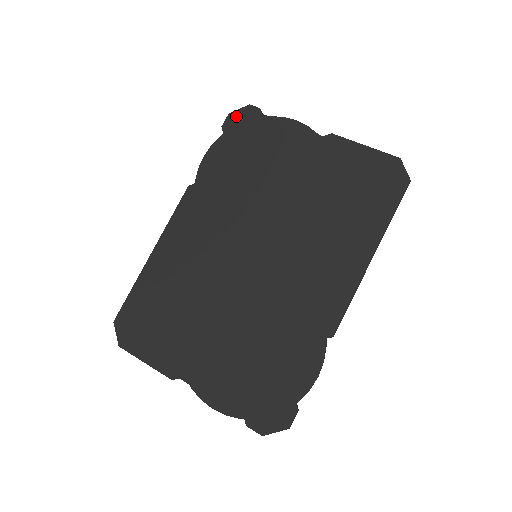
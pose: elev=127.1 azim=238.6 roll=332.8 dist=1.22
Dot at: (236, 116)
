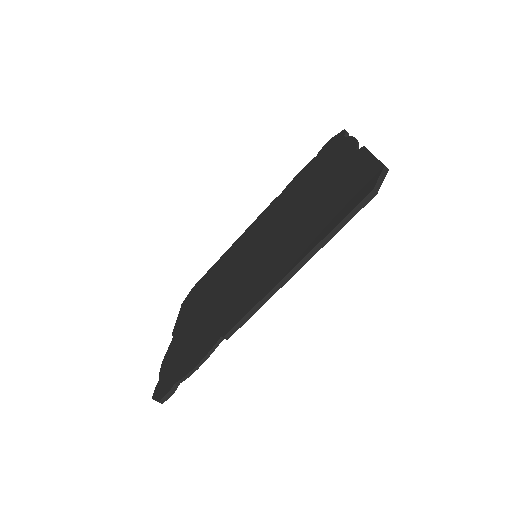
Dot at: (332, 140)
